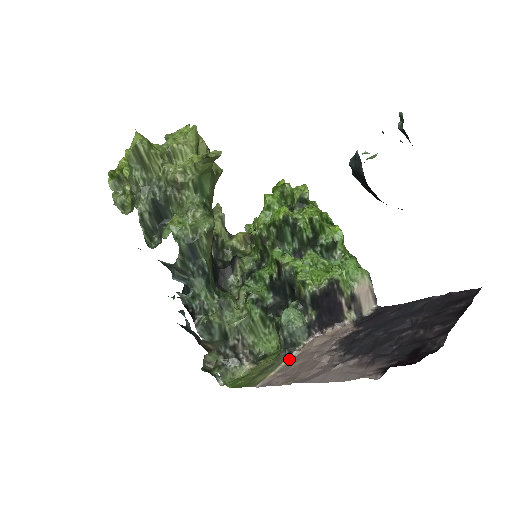
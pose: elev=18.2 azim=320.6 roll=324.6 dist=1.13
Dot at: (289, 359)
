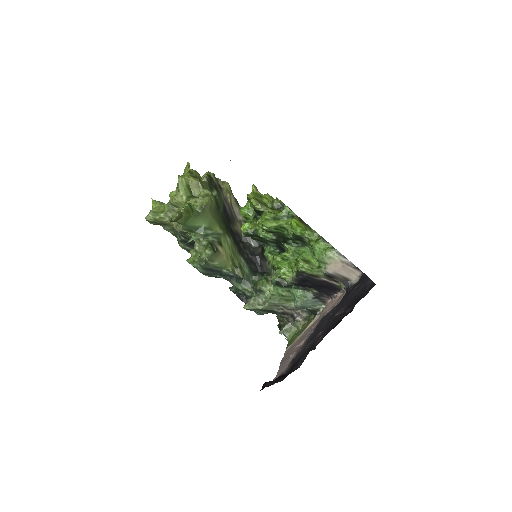
Dot at: (311, 323)
